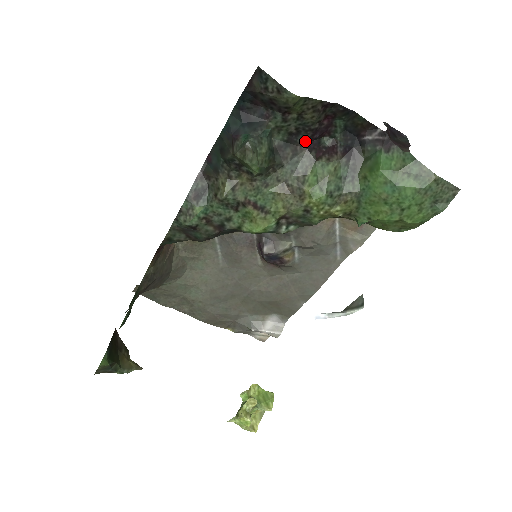
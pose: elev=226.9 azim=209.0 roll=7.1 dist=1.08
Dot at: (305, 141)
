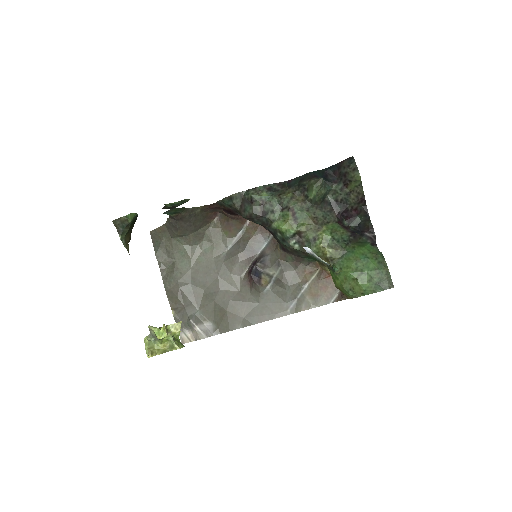
Dot at: (339, 211)
